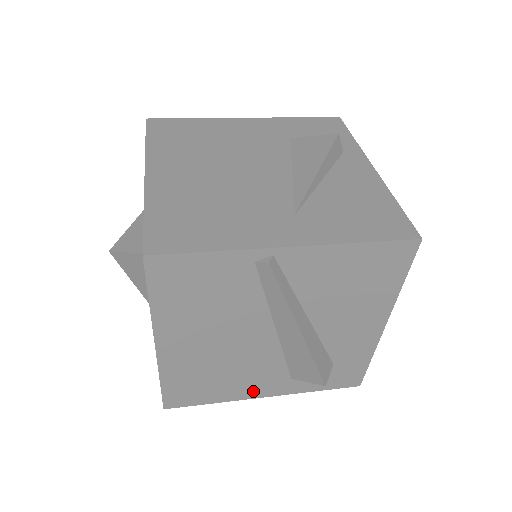
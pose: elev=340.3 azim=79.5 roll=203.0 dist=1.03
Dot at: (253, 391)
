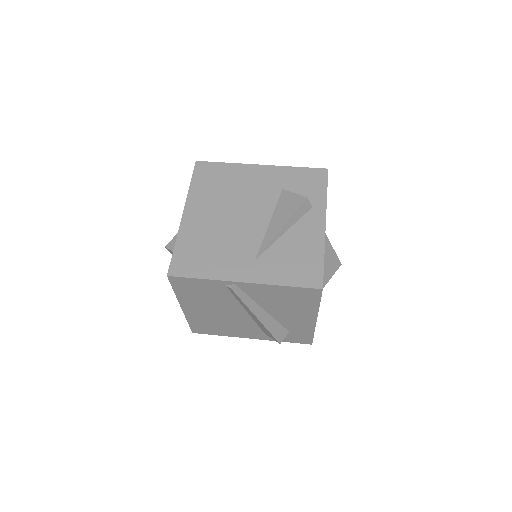
Dot at: (243, 335)
